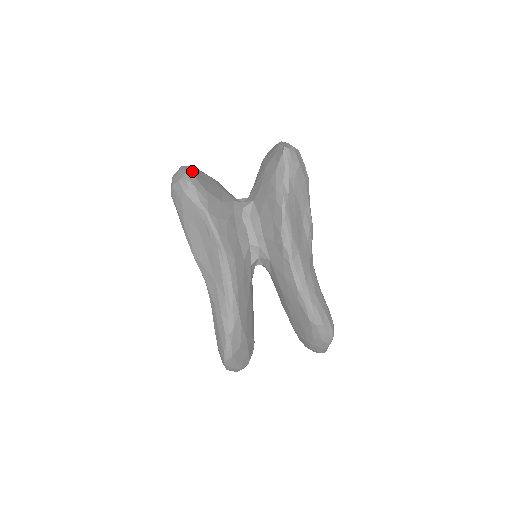
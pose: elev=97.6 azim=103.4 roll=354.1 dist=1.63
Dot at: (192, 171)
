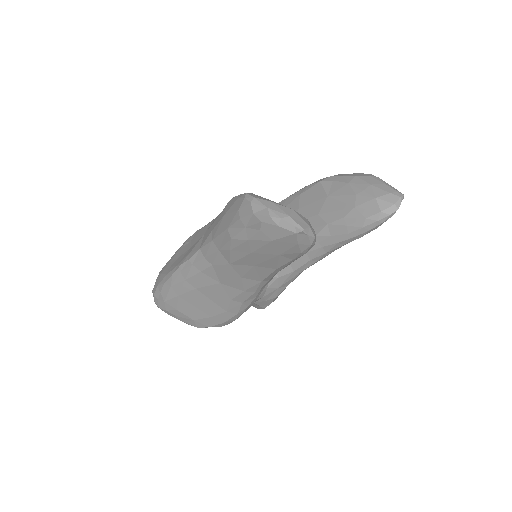
Dot at: occluded
